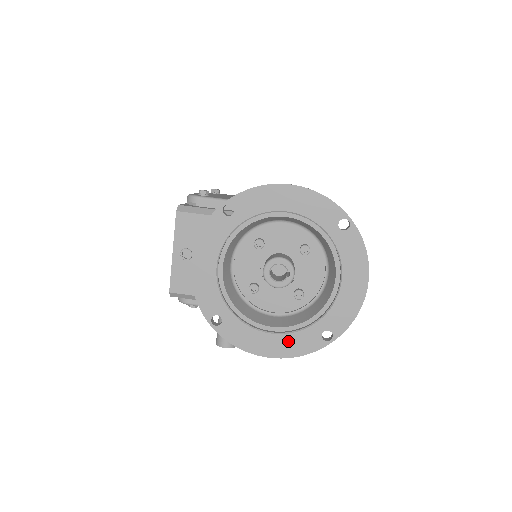
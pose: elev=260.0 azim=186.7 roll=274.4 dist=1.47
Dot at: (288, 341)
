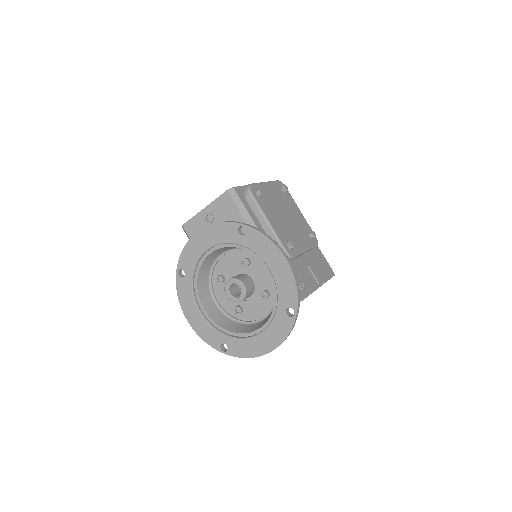
Dot at: (204, 326)
